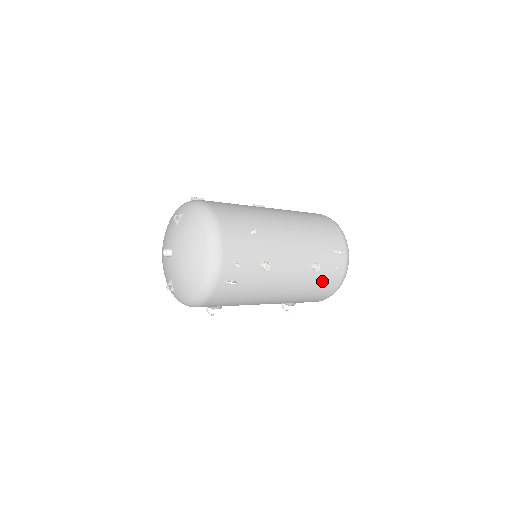
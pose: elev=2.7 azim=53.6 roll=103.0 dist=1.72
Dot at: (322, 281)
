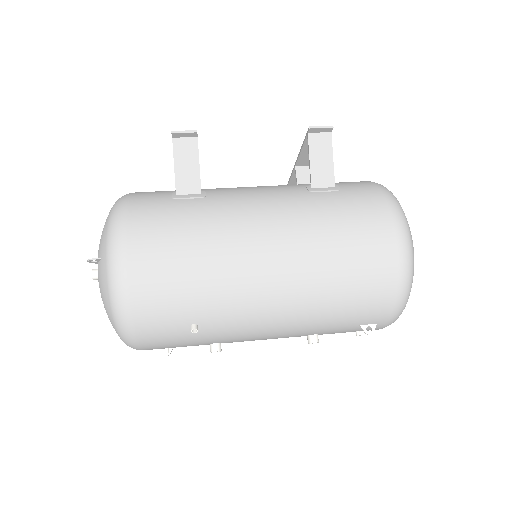
Dot at: occluded
